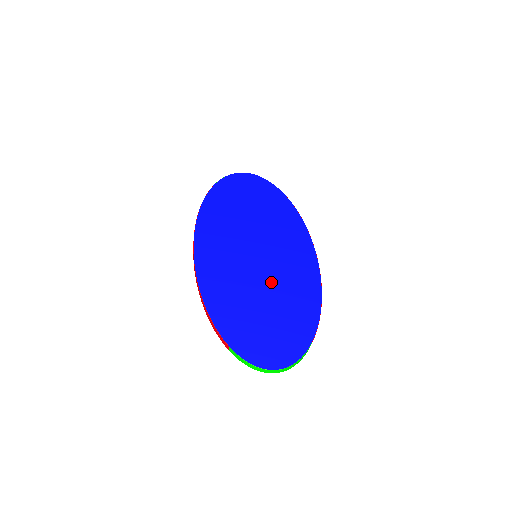
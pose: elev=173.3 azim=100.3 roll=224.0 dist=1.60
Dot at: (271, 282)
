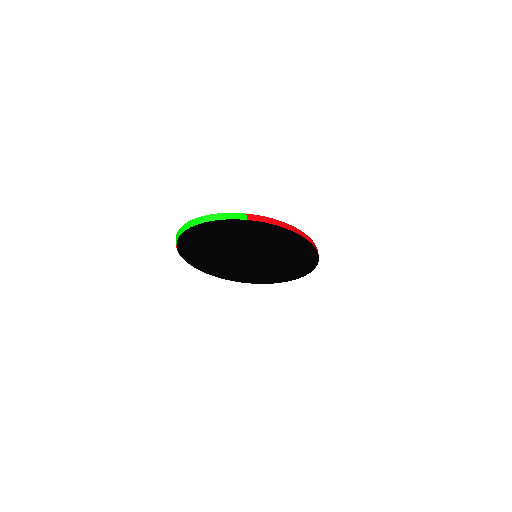
Dot at: occluded
